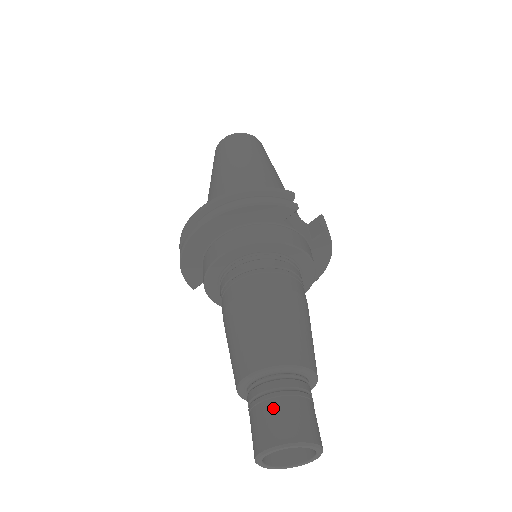
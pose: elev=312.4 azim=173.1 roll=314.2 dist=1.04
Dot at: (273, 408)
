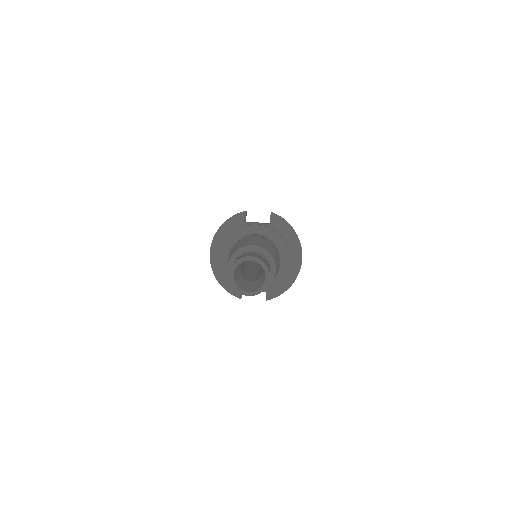
Dot at: occluded
